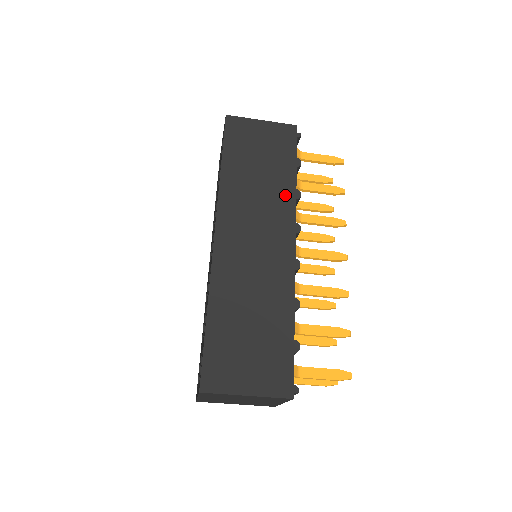
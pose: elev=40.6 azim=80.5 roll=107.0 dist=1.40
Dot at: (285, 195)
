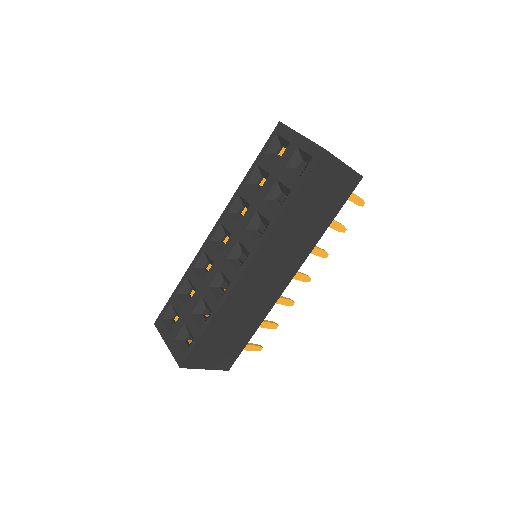
Dot at: (311, 241)
